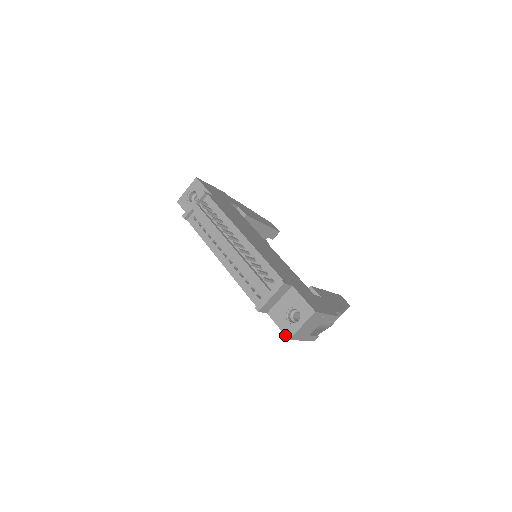
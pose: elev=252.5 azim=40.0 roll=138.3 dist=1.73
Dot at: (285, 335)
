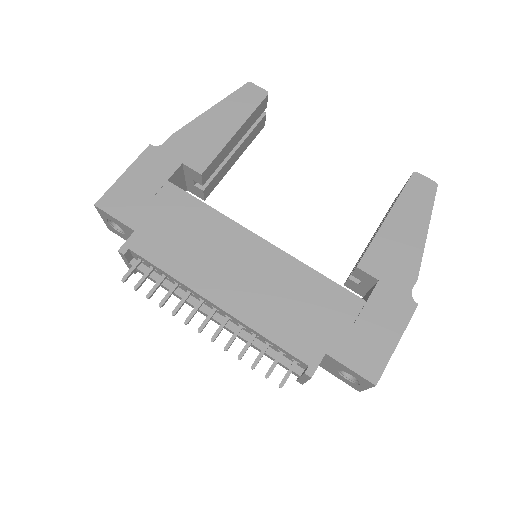
Dot at: occluded
